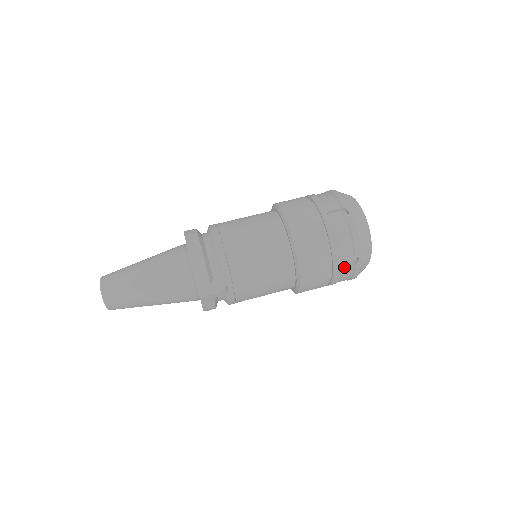
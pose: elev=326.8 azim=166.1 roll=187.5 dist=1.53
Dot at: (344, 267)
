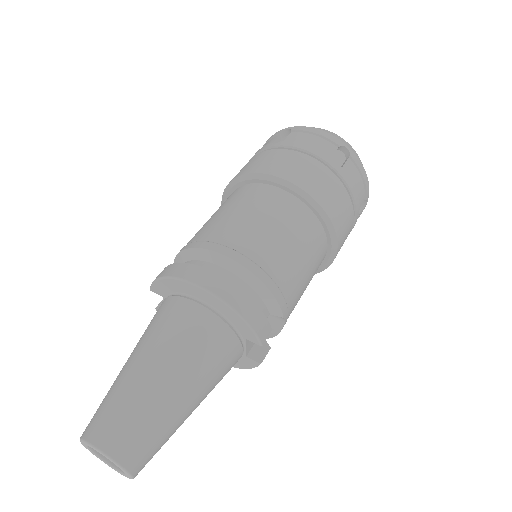
Dot at: occluded
